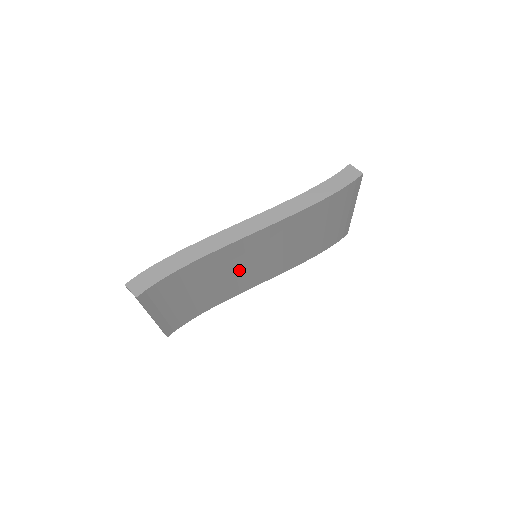
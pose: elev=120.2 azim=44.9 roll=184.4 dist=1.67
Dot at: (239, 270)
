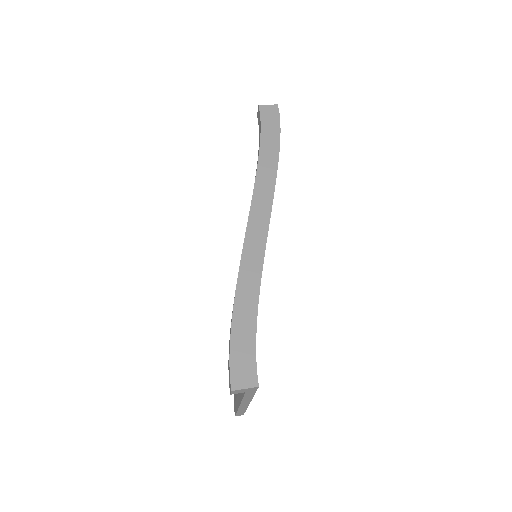
Dot at: occluded
